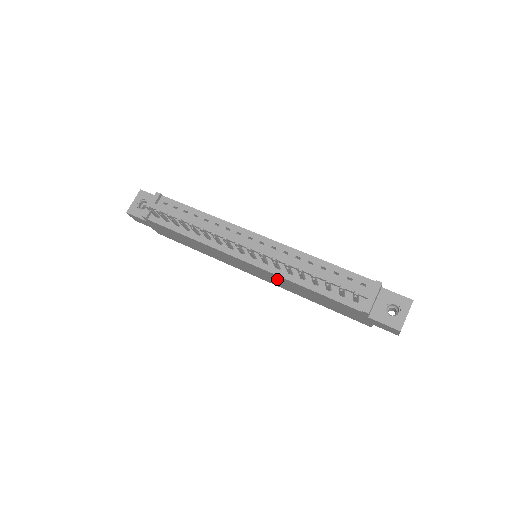
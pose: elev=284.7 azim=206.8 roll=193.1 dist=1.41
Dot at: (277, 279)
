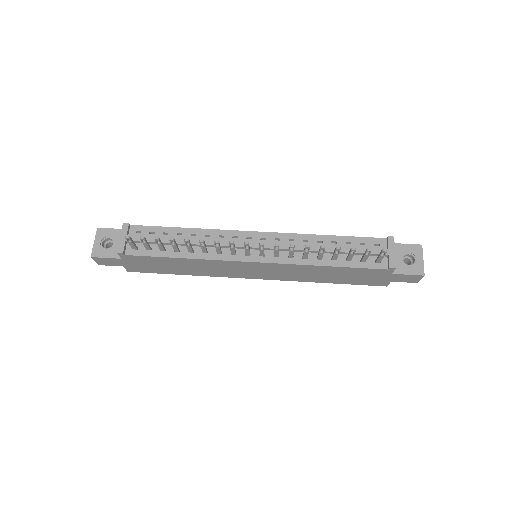
Dot at: (289, 270)
